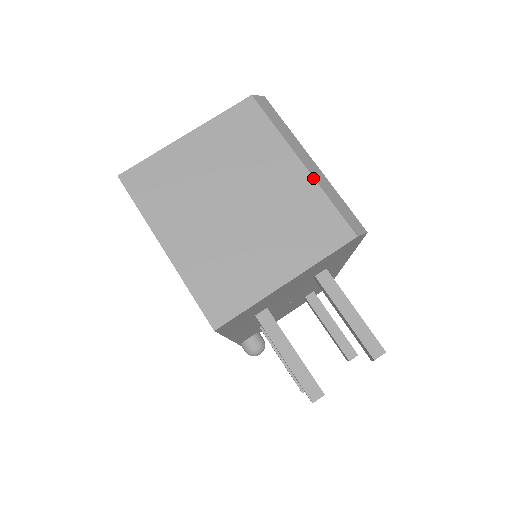
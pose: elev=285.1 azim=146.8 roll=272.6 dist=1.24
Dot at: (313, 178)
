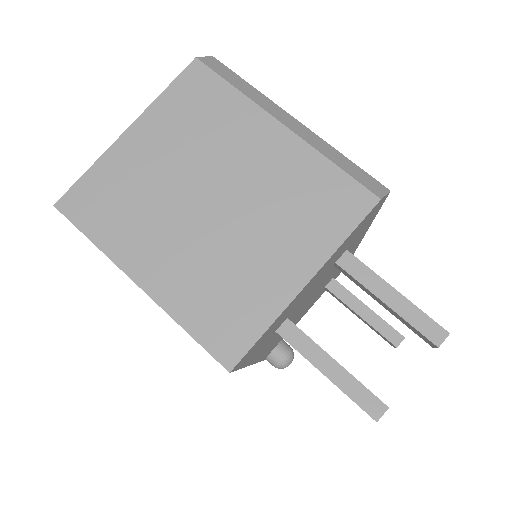
Dot at: (303, 140)
